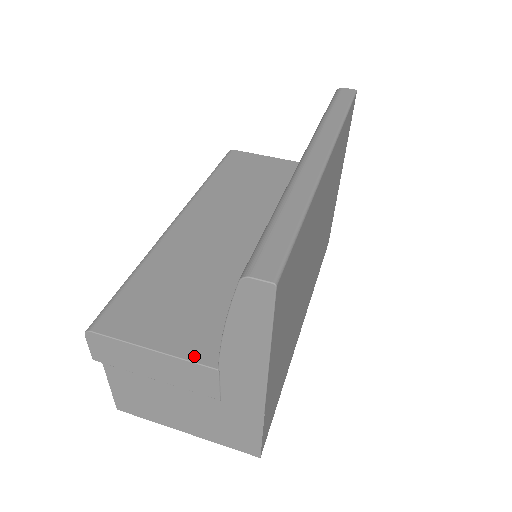
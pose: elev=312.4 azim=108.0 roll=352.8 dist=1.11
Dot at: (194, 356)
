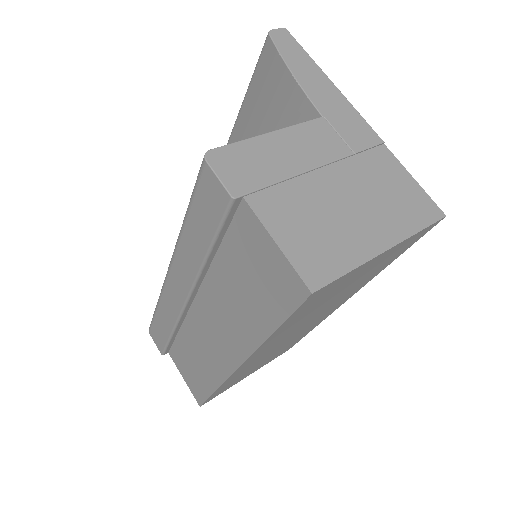
Dot at: occluded
